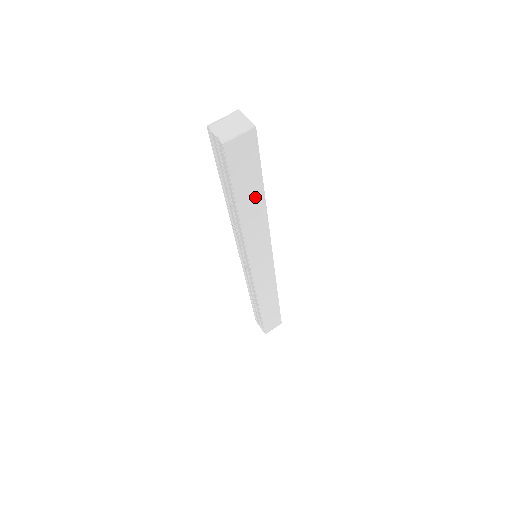
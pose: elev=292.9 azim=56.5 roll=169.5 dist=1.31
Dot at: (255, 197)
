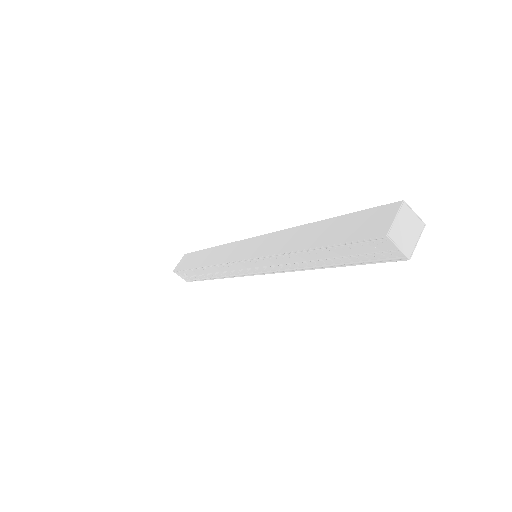
Dot at: occluded
